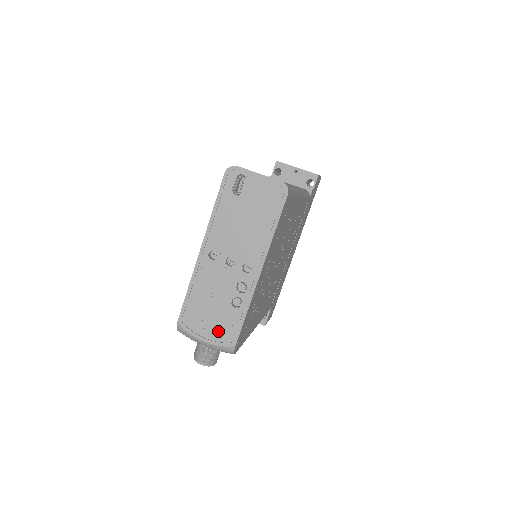
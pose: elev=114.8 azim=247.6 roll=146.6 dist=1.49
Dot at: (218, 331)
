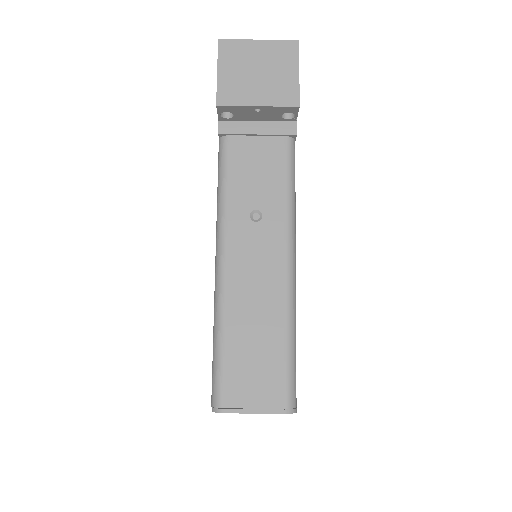
Dot at: occluded
